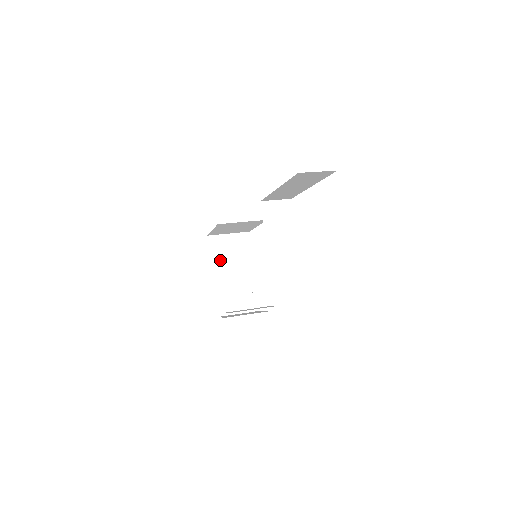
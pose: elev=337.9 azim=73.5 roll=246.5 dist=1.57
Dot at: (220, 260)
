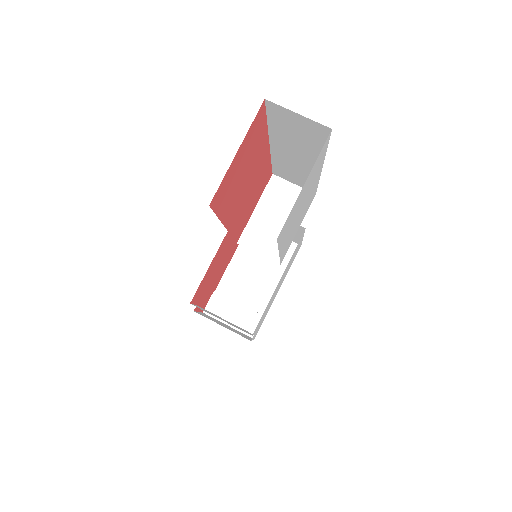
Dot at: (247, 255)
